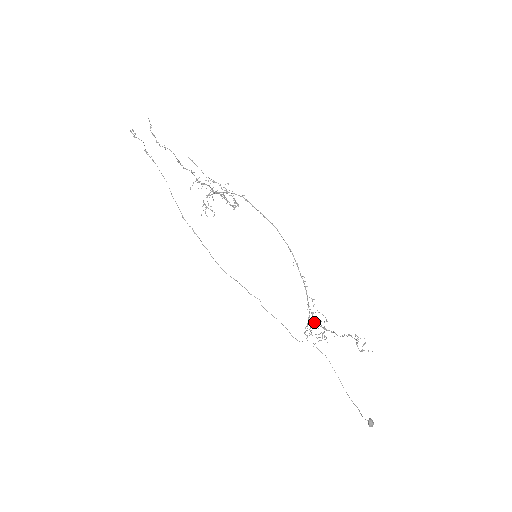
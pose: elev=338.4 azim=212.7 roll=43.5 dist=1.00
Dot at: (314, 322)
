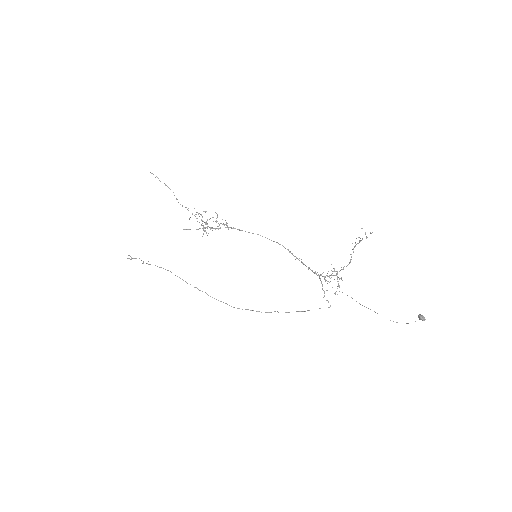
Dot at: (325, 276)
